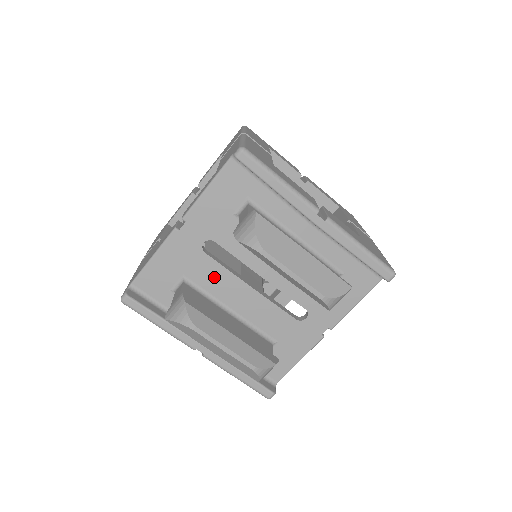
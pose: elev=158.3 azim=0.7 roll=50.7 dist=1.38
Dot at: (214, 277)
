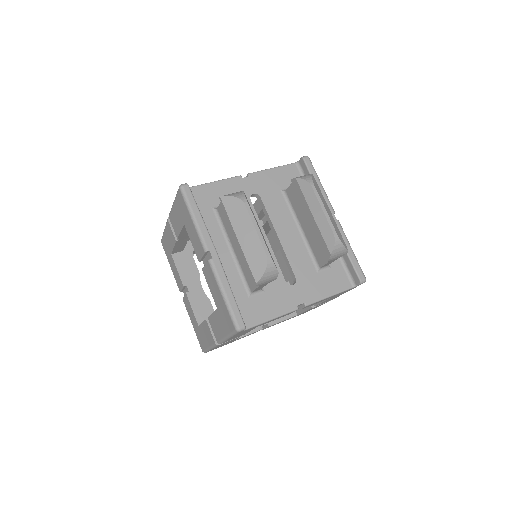
Dot at: occluded
